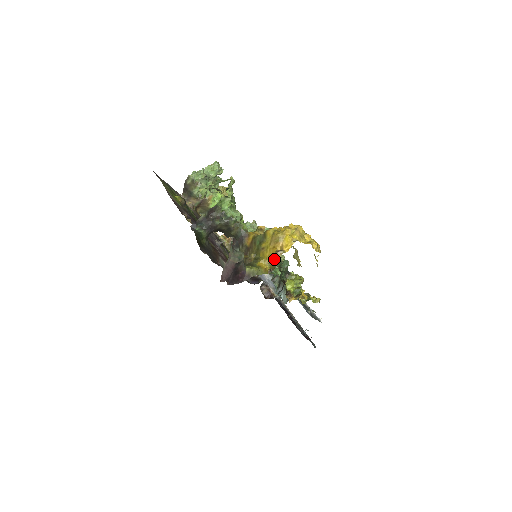
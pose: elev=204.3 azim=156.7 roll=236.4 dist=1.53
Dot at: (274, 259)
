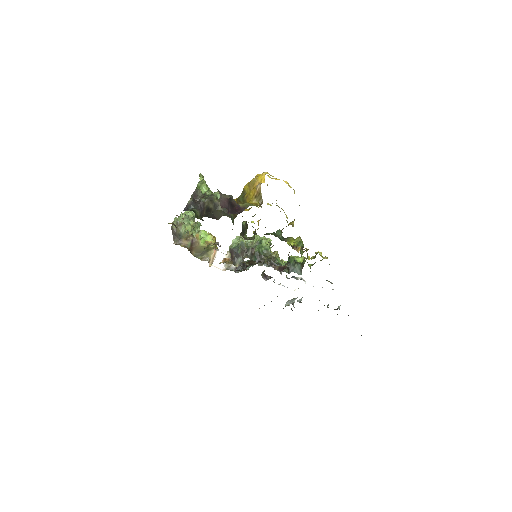
Dot at: (258, 193)
